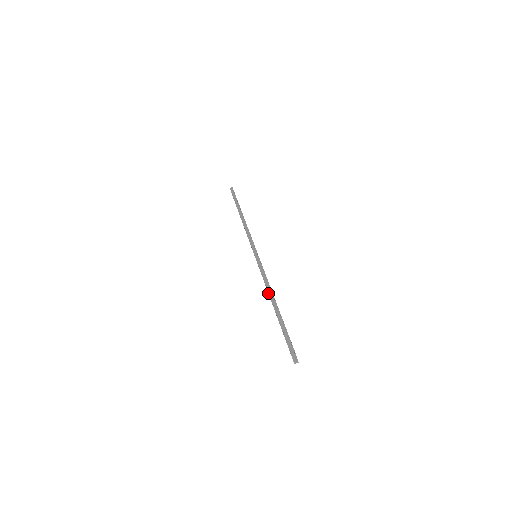
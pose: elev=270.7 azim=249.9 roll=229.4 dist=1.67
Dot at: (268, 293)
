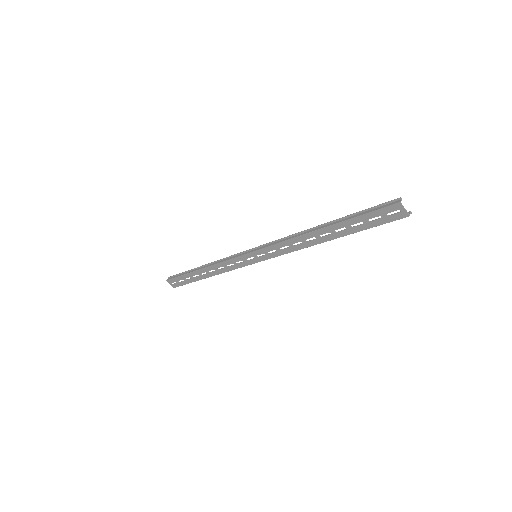
Dot at: (307, 233)
